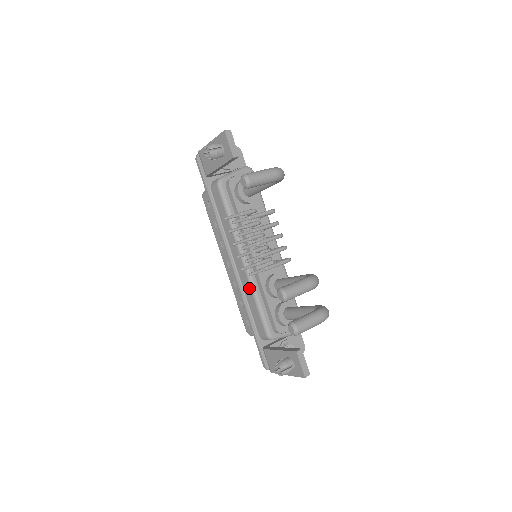
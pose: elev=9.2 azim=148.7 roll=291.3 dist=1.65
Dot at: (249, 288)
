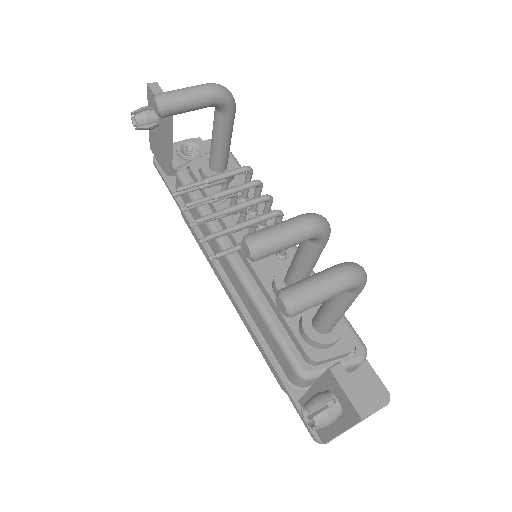
Dot at: (250, 301)
